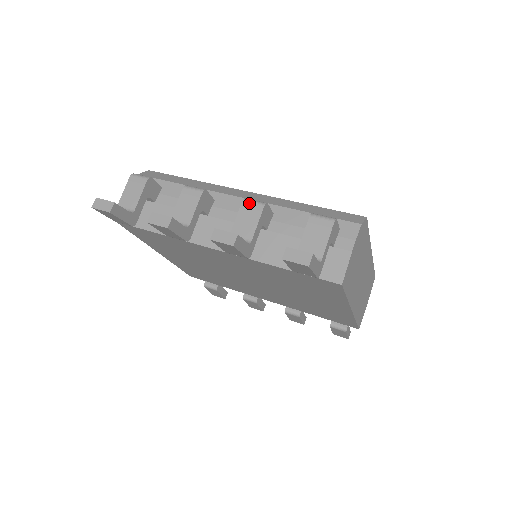
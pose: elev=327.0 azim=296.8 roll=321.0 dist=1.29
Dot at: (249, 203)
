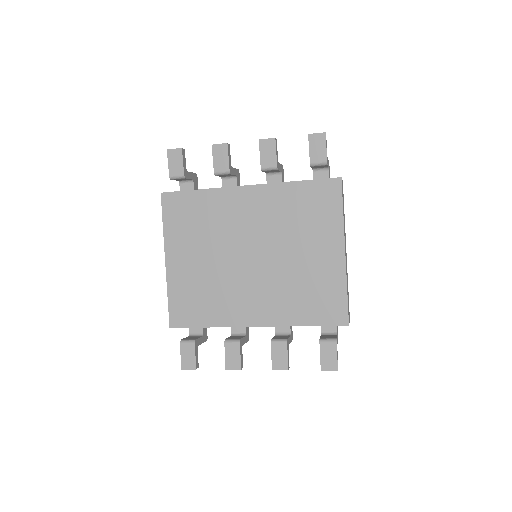
Dot at: occluded
